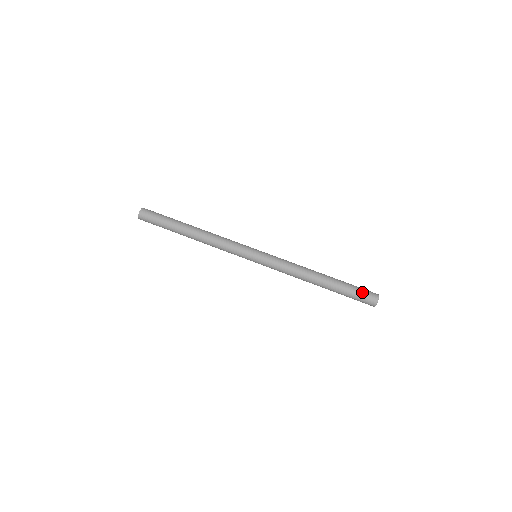
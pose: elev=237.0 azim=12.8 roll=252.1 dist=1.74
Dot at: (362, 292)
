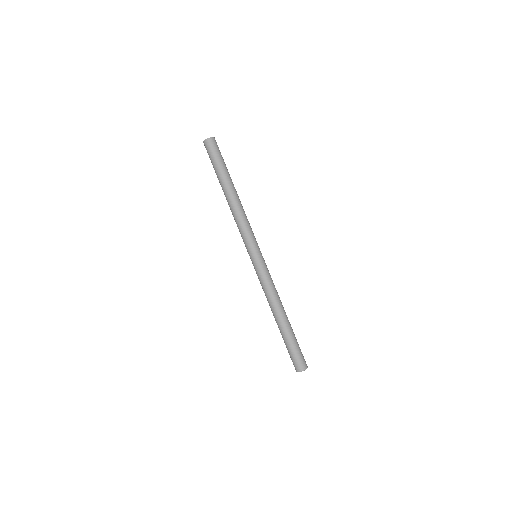
Dot at: (301, 354)
